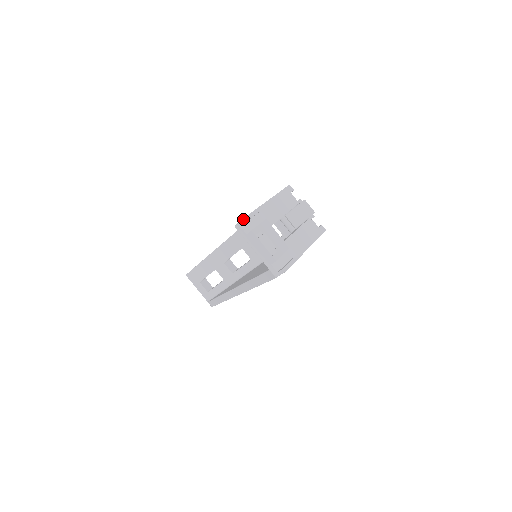
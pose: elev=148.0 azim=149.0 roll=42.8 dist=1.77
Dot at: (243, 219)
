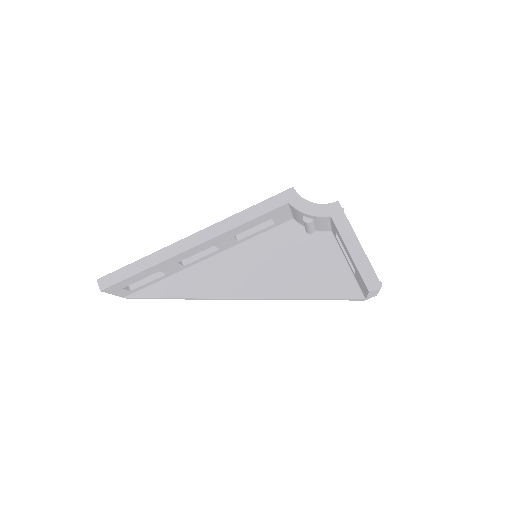
Dot at: occluded
